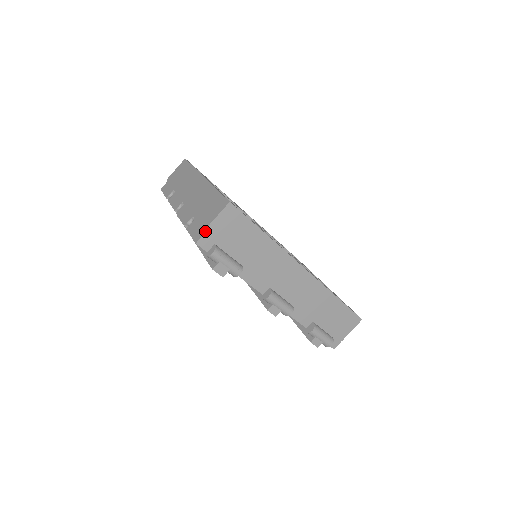
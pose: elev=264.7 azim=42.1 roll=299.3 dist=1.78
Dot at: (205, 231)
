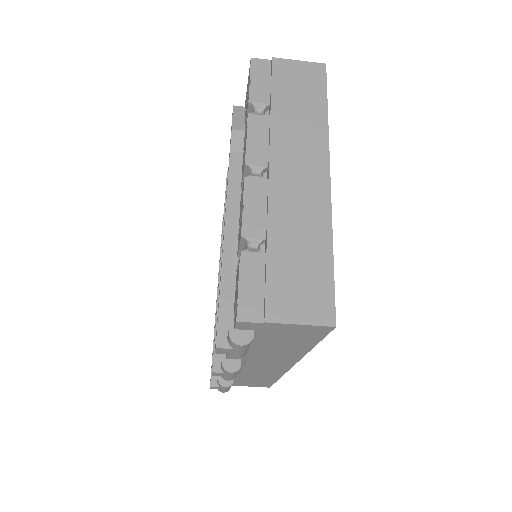
Dot at: (266, 322)
